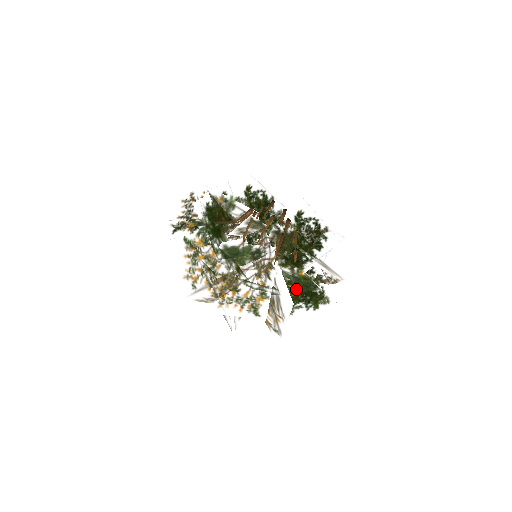
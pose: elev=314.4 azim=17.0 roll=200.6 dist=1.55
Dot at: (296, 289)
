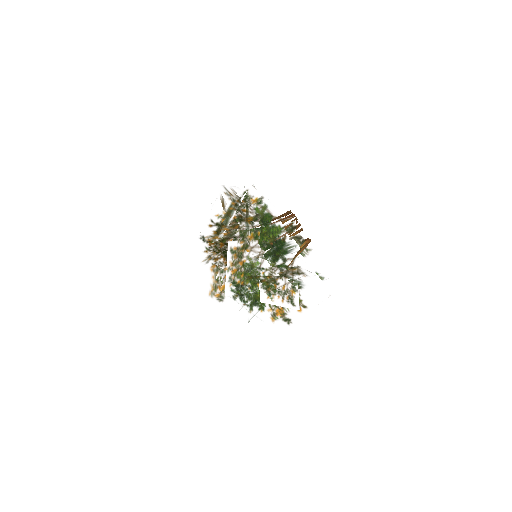
Dot at: occluded
